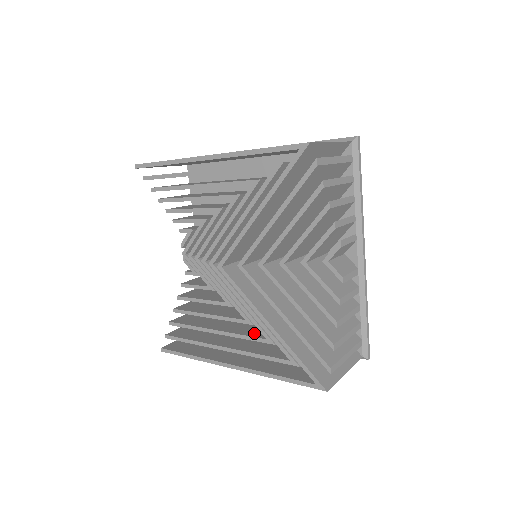
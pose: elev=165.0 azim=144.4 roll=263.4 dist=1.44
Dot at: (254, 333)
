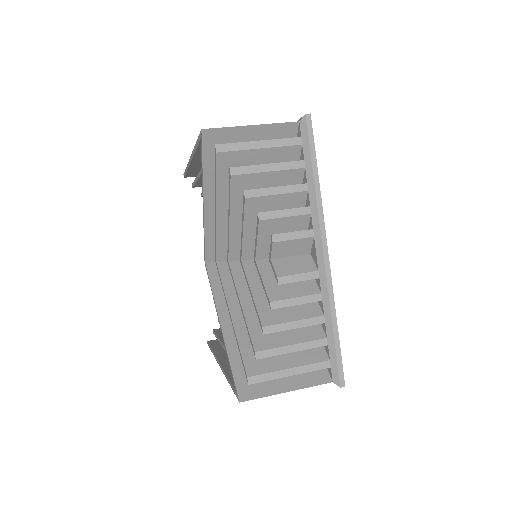
Dot at: occluded
